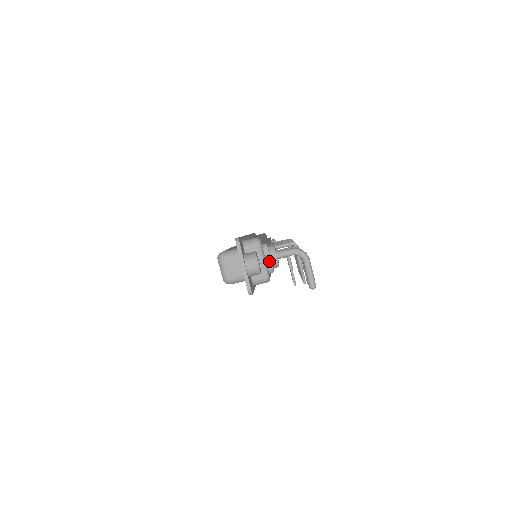
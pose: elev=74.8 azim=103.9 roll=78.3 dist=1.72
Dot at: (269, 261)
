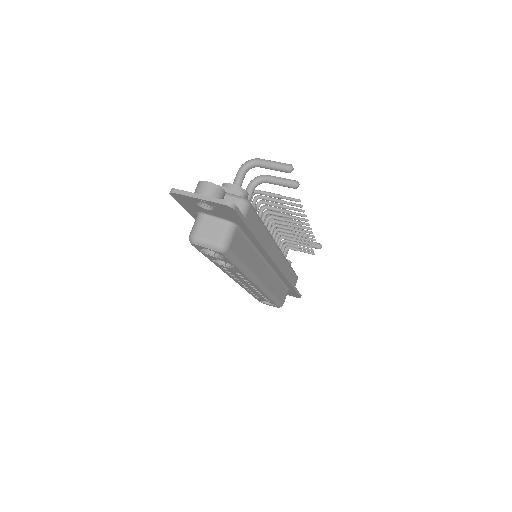
Dot at: (228, 190)
